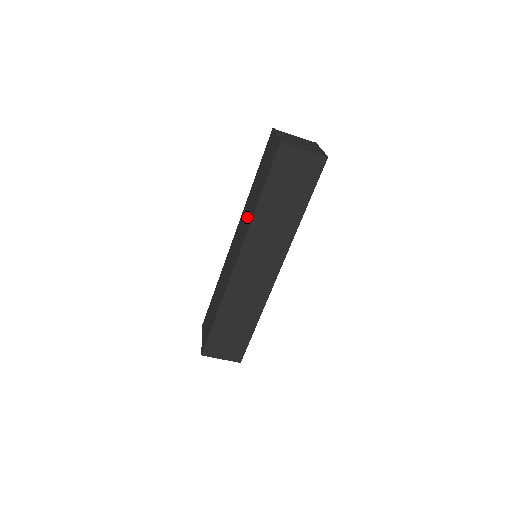
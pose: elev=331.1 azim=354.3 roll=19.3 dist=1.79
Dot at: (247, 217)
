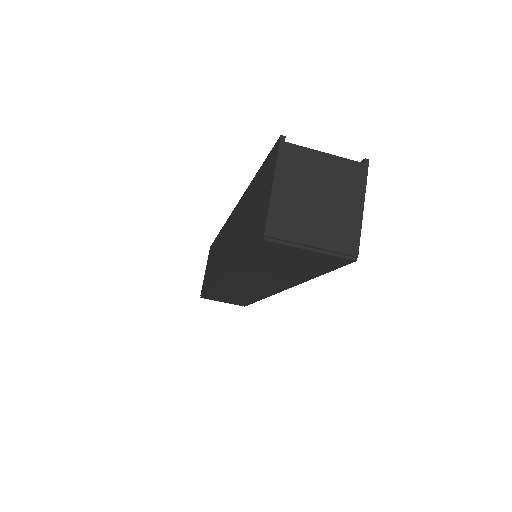
Dot at: (235, 239)
